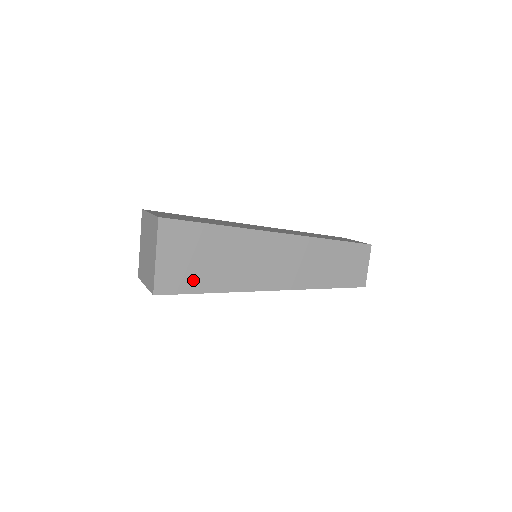
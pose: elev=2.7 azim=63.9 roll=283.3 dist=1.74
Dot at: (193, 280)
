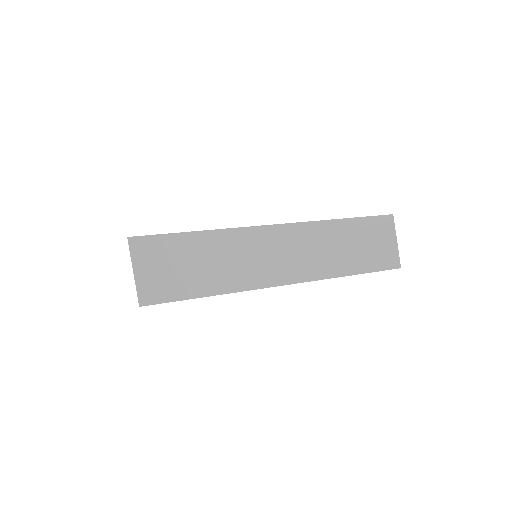
Dot at: (173, 288)
